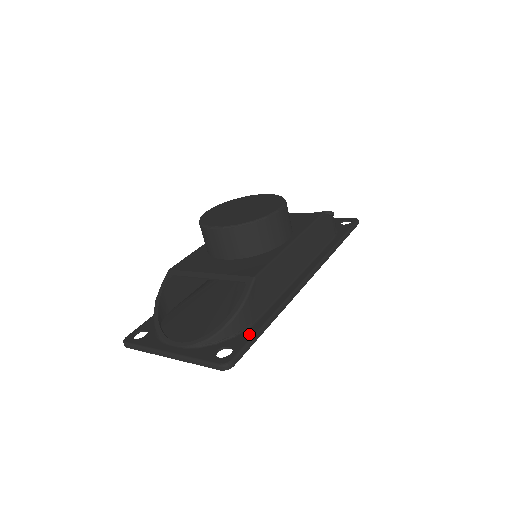
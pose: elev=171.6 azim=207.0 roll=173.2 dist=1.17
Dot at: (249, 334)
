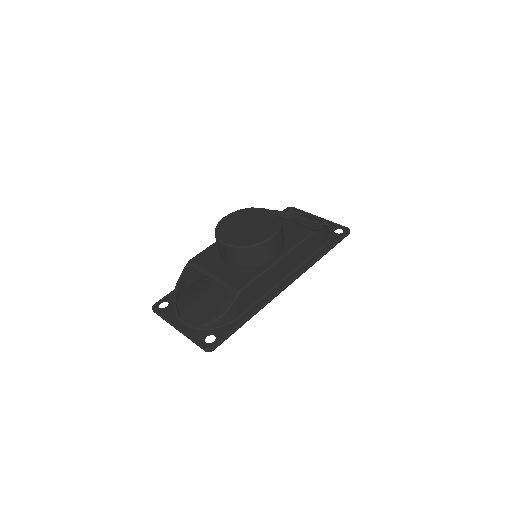
Dot at: (230, 328)
